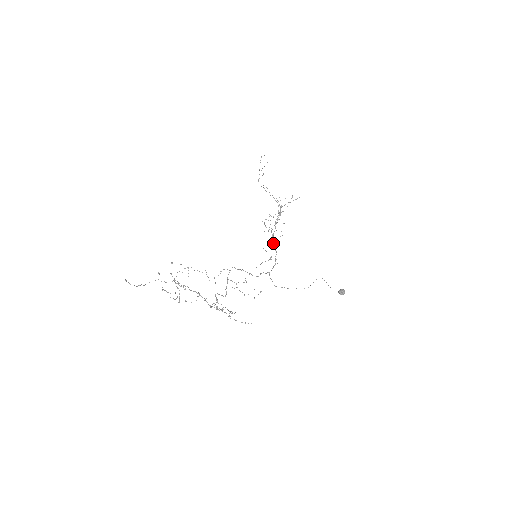
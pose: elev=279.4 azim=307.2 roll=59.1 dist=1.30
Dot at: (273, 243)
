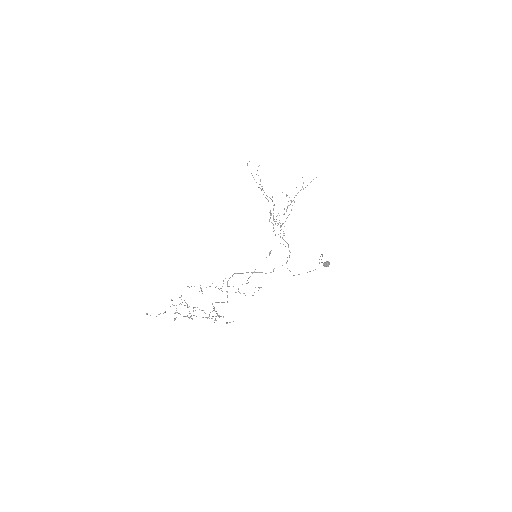
Dot at: (280, 237)
